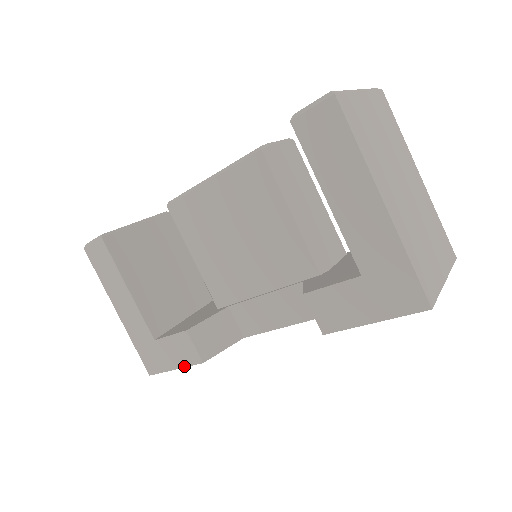
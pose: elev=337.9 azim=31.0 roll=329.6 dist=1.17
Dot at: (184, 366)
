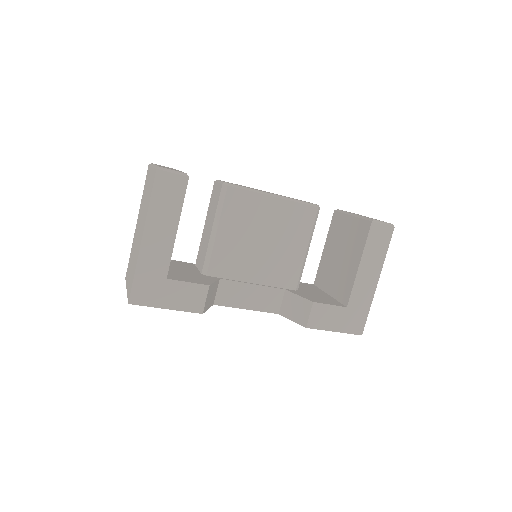
Dot at: (180, 310)
